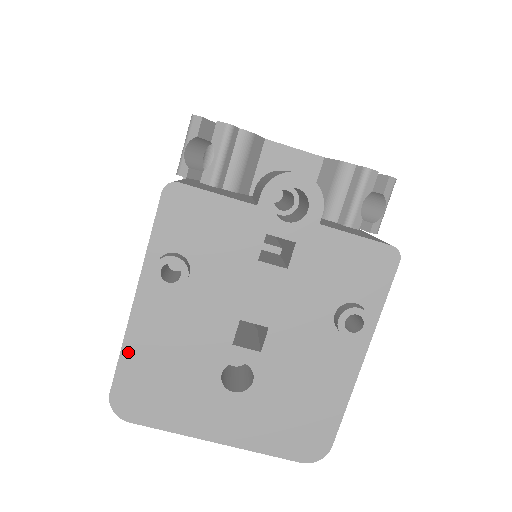
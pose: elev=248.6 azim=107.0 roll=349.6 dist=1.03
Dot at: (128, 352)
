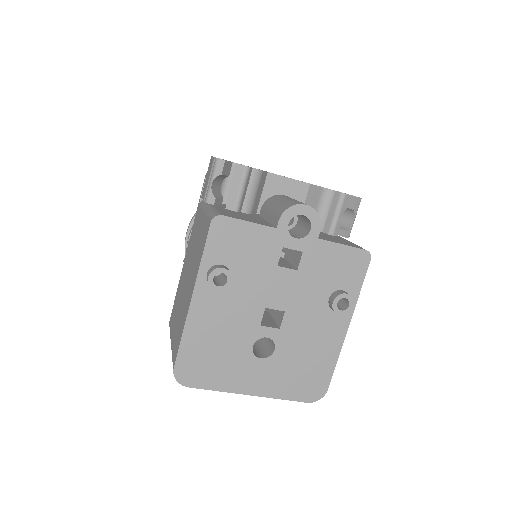
Dot at: (187, 337)
